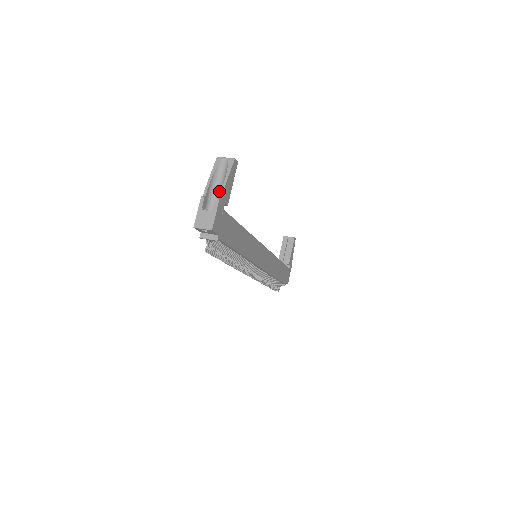
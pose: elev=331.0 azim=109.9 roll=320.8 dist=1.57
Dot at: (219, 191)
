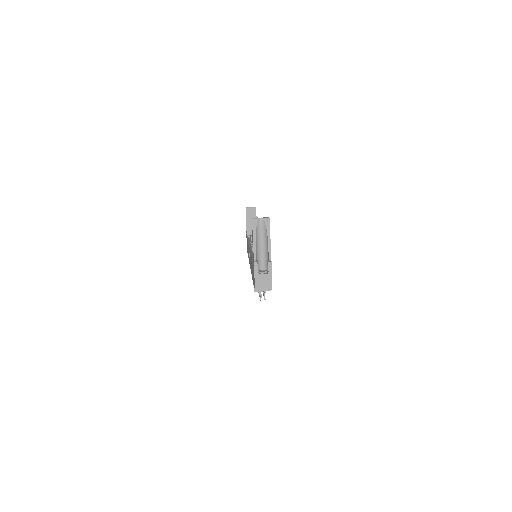
Dot at: (263, 250)
